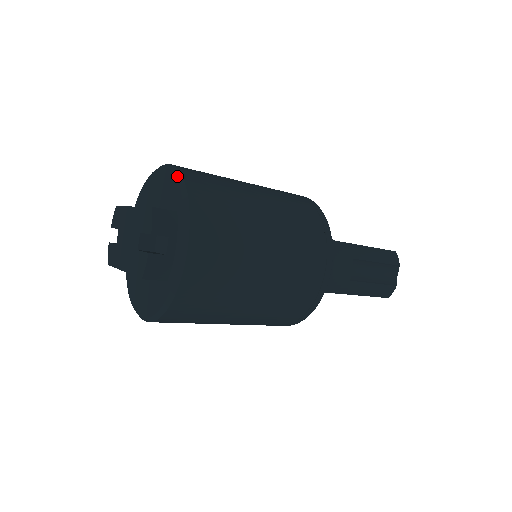
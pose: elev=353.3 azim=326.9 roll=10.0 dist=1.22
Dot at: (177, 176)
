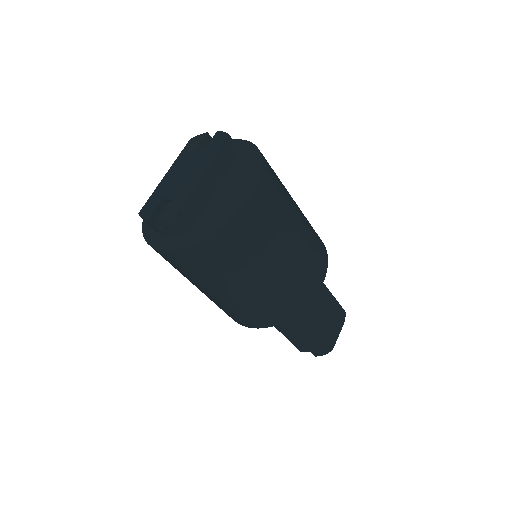
Dot at: (220, 222)
